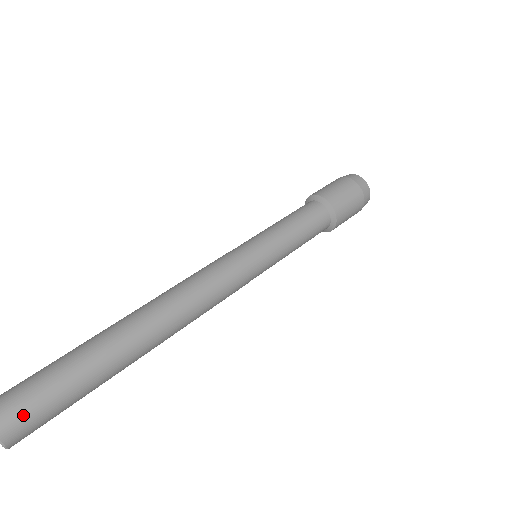
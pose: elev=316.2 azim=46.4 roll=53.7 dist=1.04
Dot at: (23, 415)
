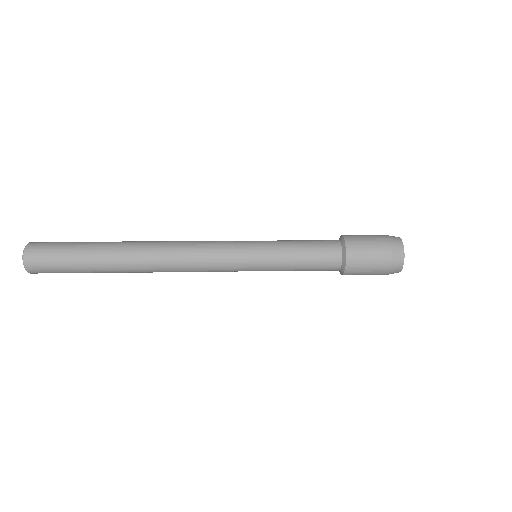
Dot at: (41, 253)
